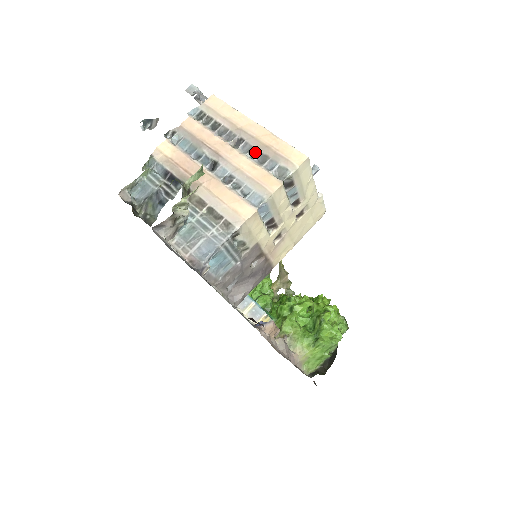
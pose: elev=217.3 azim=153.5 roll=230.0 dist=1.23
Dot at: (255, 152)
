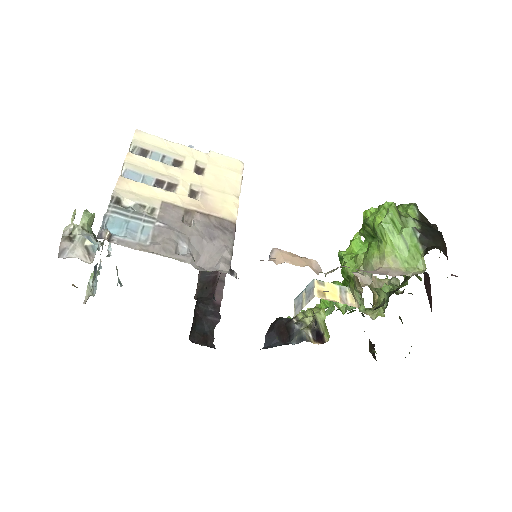
Dot at: occluded
